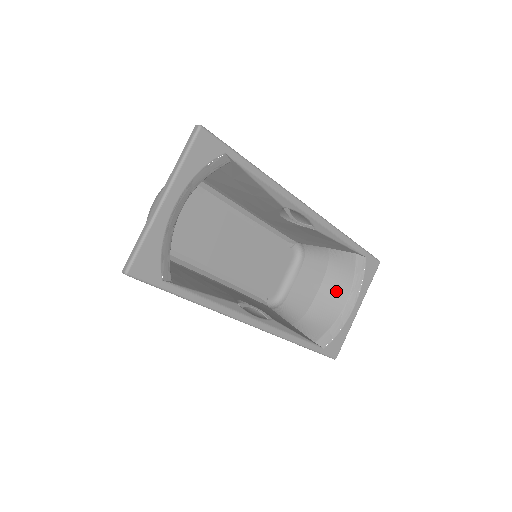
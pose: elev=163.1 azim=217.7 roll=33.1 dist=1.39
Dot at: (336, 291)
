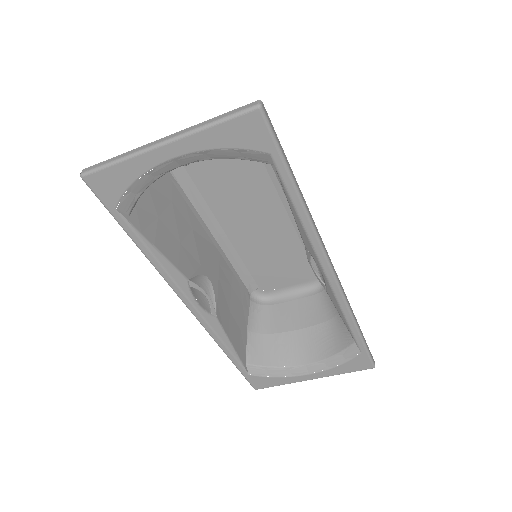
Dot at: (310, 347)
